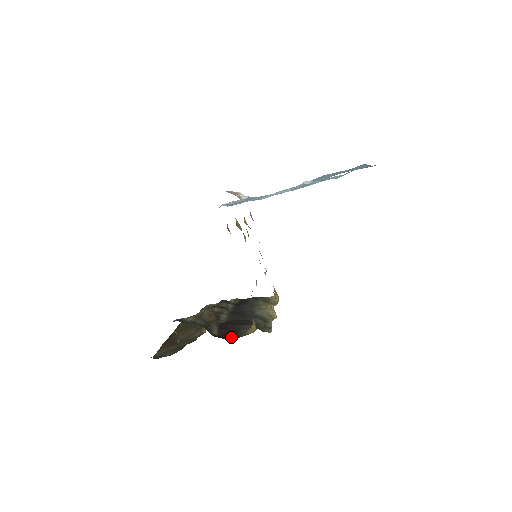
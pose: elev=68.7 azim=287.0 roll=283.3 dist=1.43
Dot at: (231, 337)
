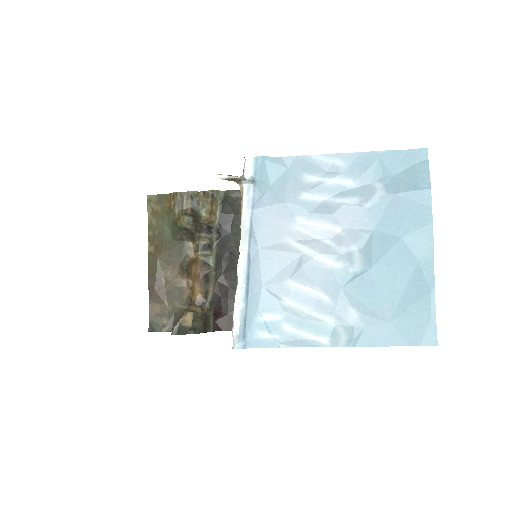
Dot at: (228, 327)
